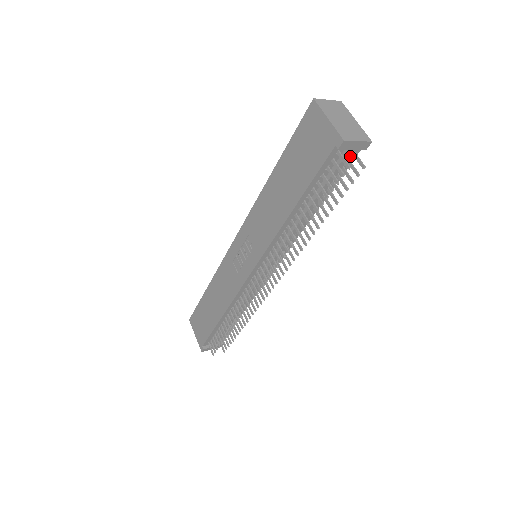
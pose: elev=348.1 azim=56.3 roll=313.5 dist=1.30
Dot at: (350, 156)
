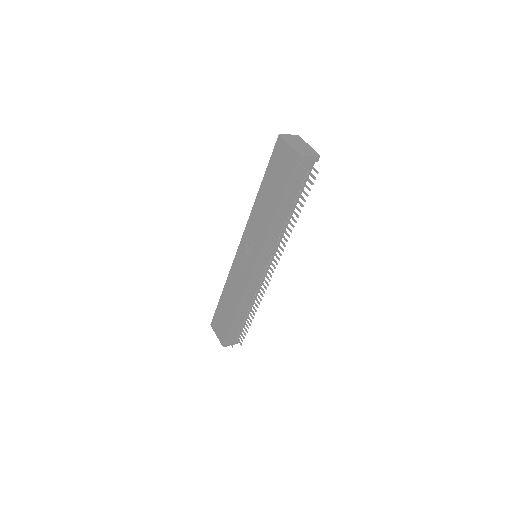
Dot at: (308, 168)
